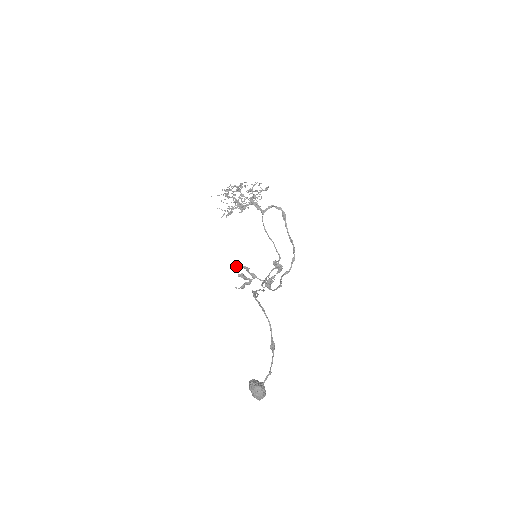
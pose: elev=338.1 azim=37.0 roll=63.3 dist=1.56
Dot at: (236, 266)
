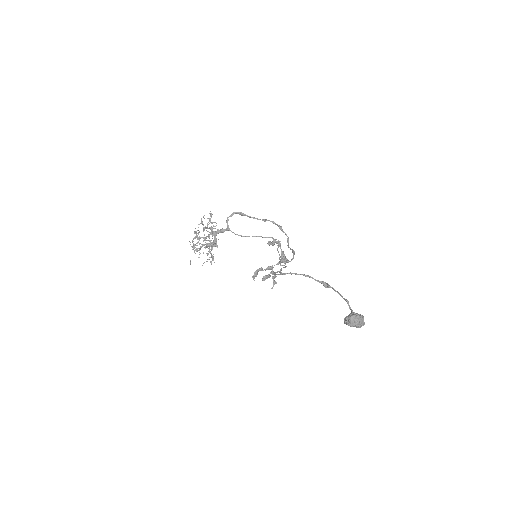
Dot at: (252, 277)
